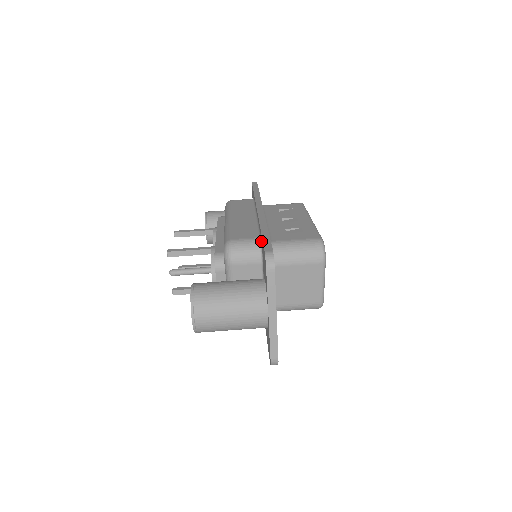
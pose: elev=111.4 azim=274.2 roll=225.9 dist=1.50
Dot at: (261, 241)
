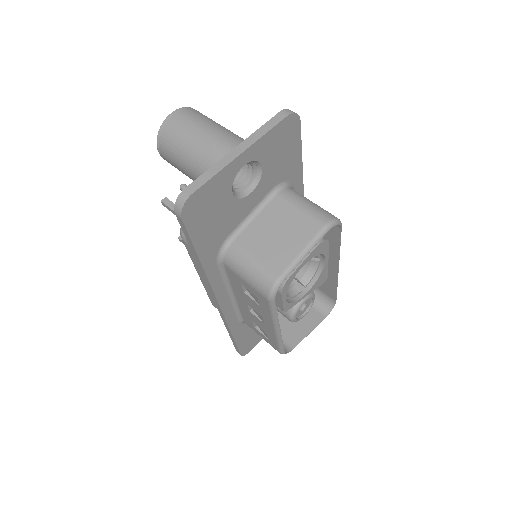
Dot at: occluded
